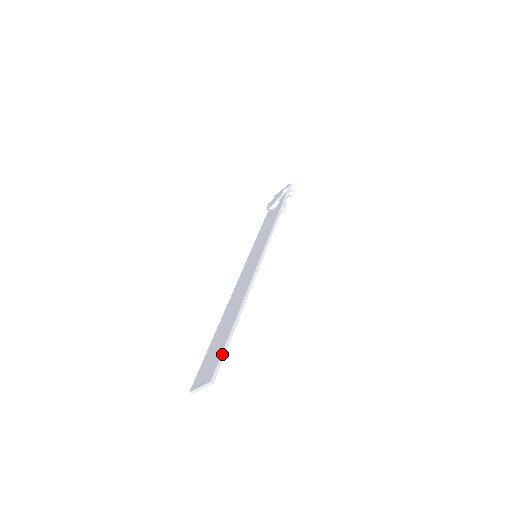
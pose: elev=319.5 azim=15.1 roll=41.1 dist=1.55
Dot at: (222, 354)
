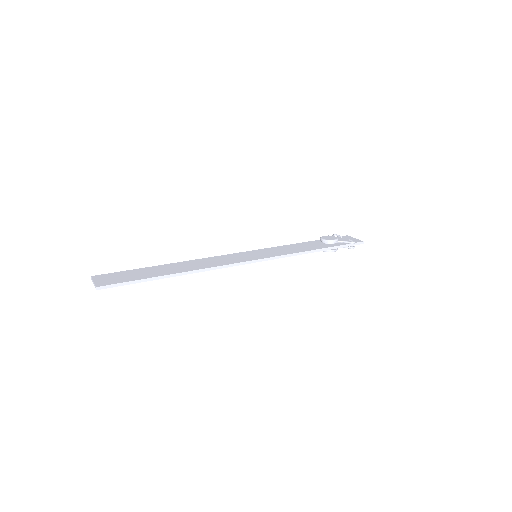
Dot at: (127, 282)
